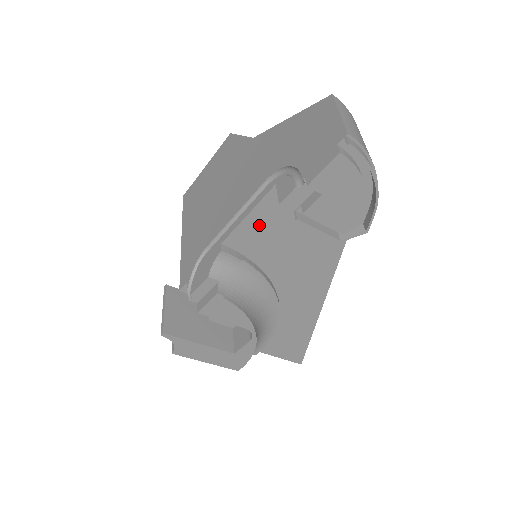
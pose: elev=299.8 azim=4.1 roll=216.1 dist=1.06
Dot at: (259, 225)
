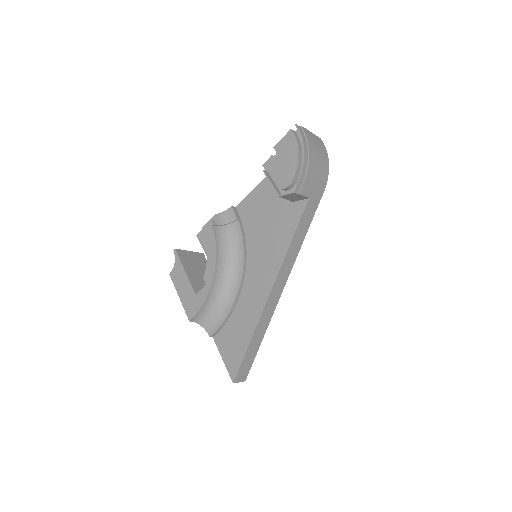
Dot at: (256, 198)
